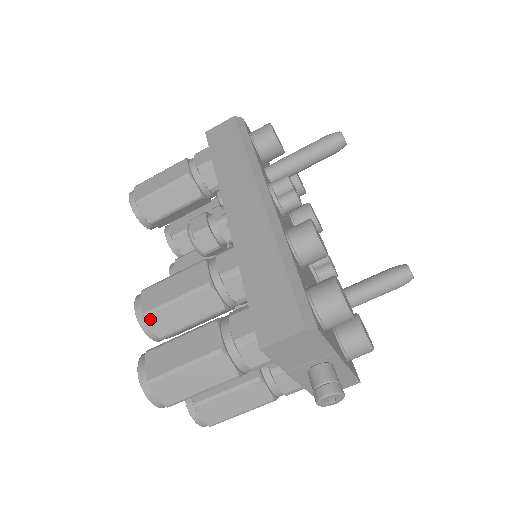
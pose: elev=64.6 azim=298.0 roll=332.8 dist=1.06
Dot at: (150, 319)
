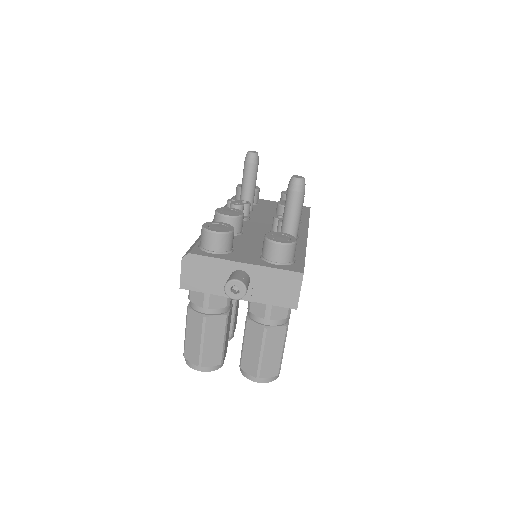
Dot at: occluded
